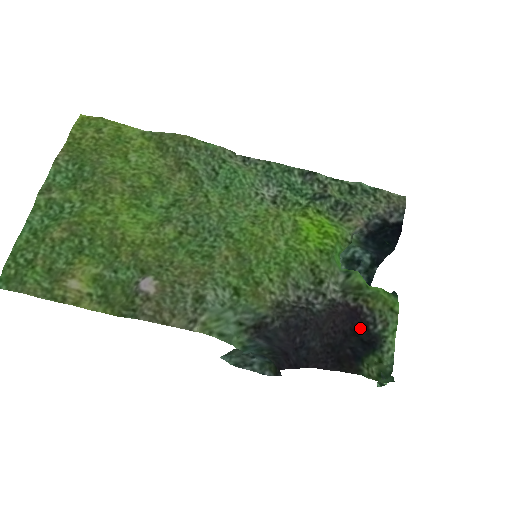
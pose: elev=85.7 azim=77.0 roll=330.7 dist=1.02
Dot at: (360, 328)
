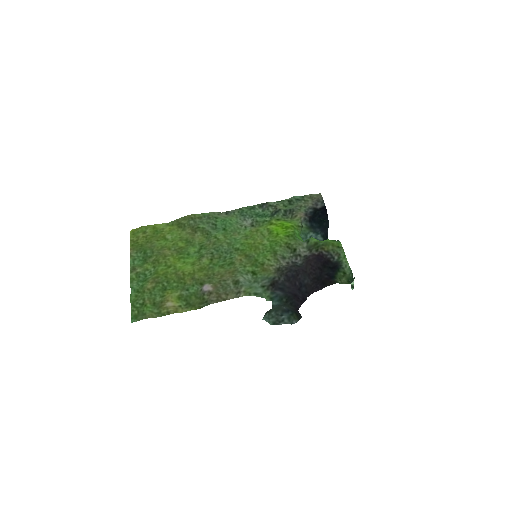
Dot at: (326, 263)
